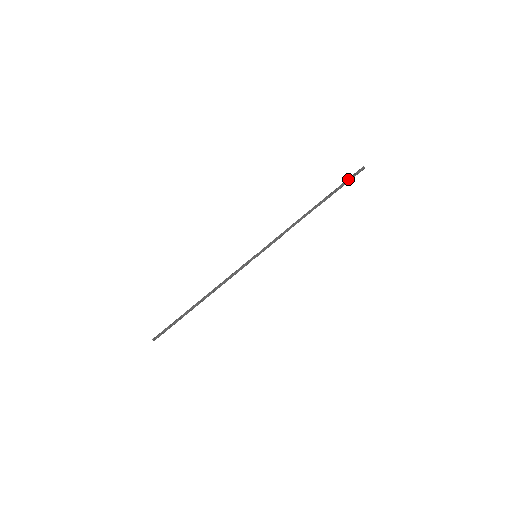
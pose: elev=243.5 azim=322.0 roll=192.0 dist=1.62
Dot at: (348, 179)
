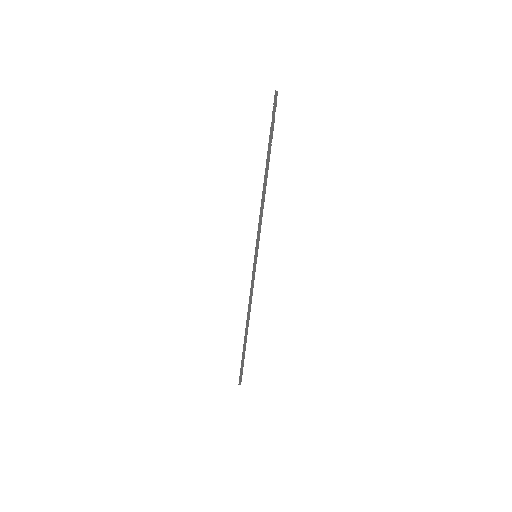
Dot at: (272, 117)
